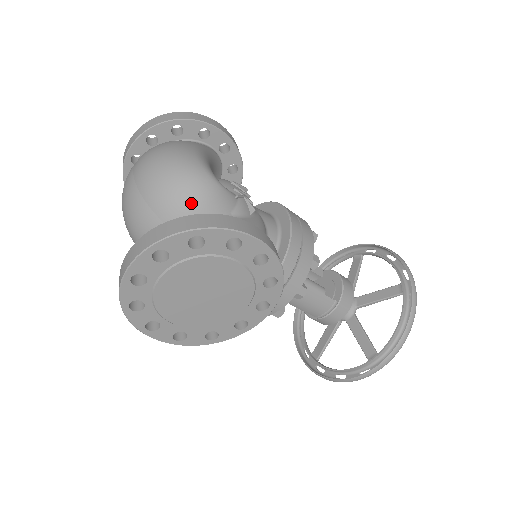
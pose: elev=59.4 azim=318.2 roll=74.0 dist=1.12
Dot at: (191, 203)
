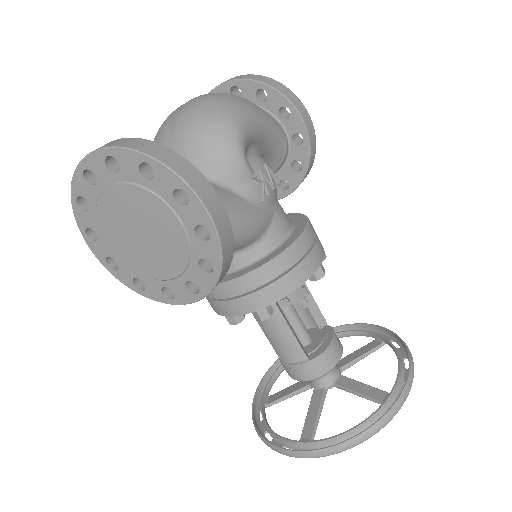
Dot at: (201, 151)
